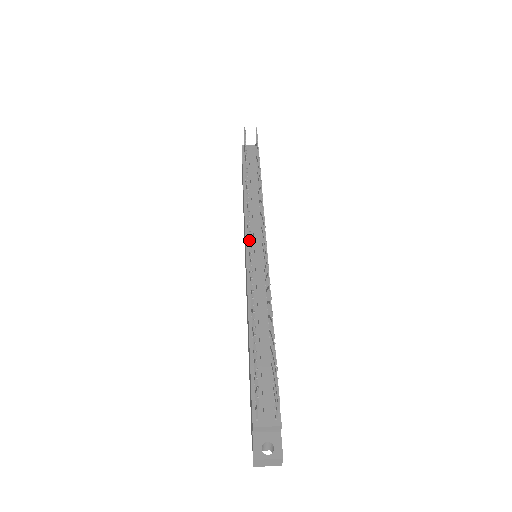
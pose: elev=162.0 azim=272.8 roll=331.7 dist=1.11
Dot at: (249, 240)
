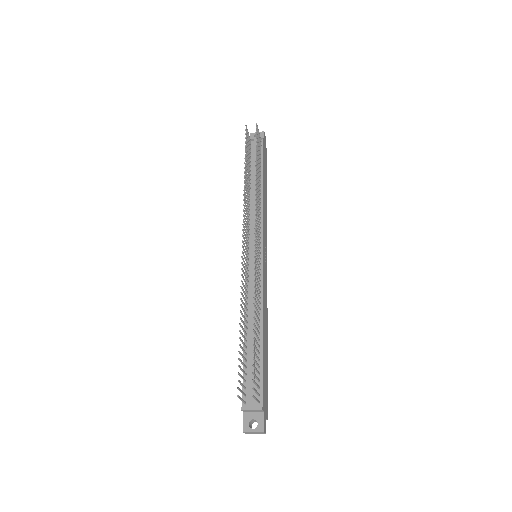
Dot at: (242, 253)
